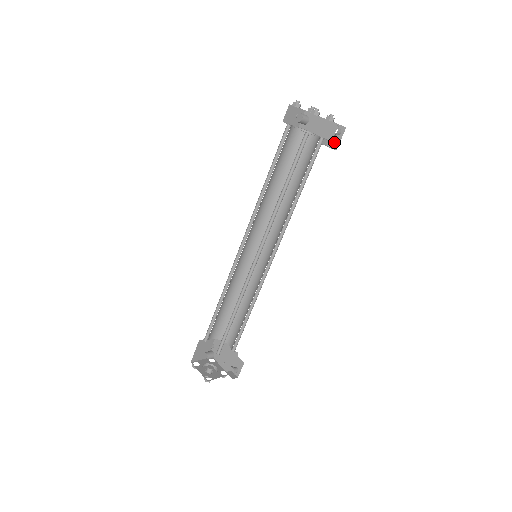
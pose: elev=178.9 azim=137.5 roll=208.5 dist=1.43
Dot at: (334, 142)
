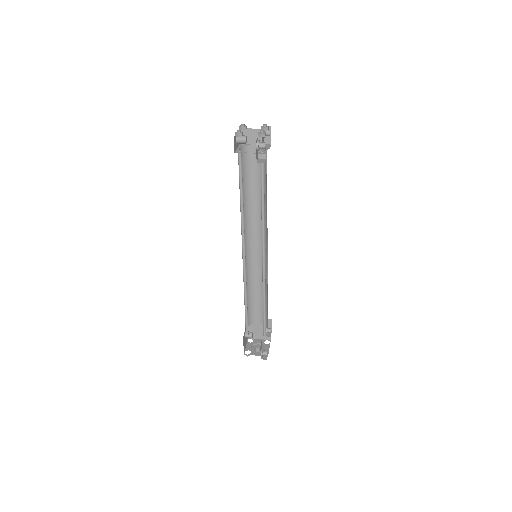
Dot at: occluded
